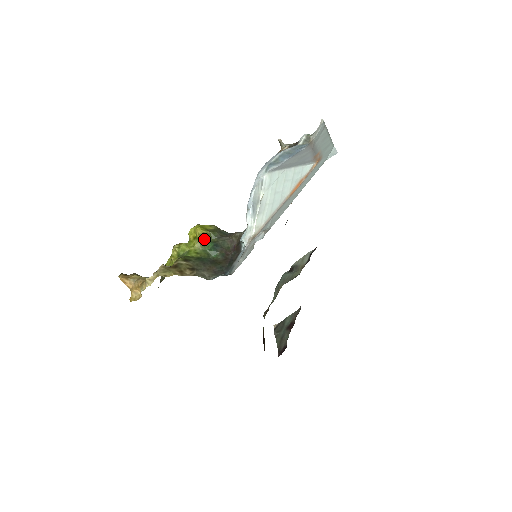
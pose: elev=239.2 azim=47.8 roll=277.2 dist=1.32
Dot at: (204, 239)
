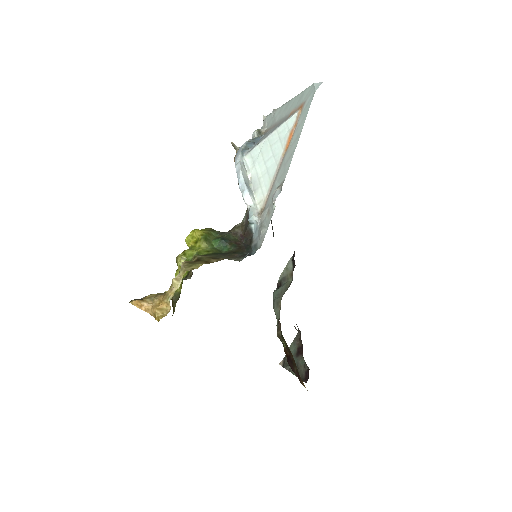
Dot at: (207, 238)
